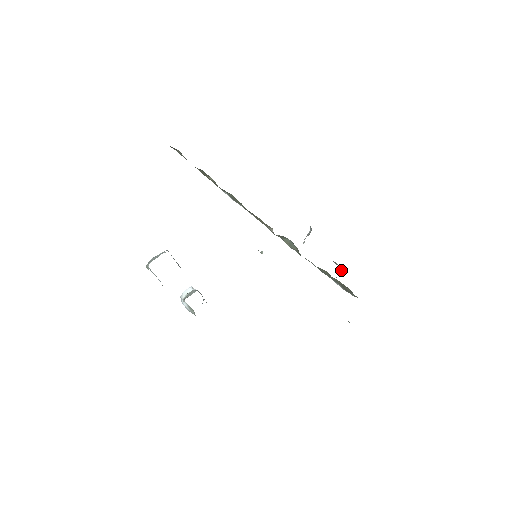
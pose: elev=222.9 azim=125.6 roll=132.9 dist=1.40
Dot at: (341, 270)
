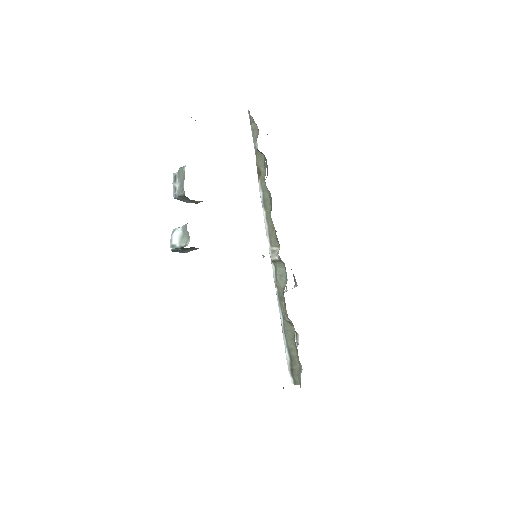
Dot at: (297, 346)
